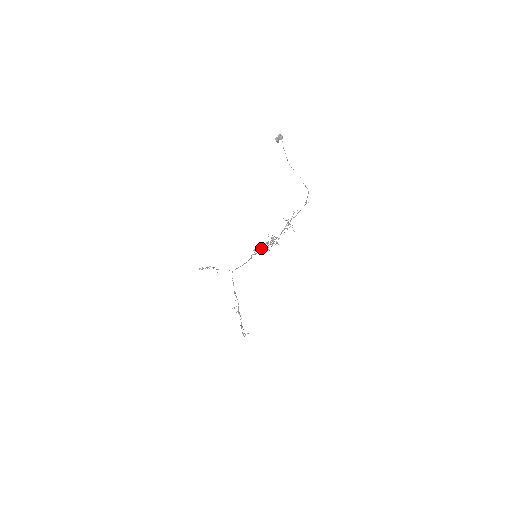
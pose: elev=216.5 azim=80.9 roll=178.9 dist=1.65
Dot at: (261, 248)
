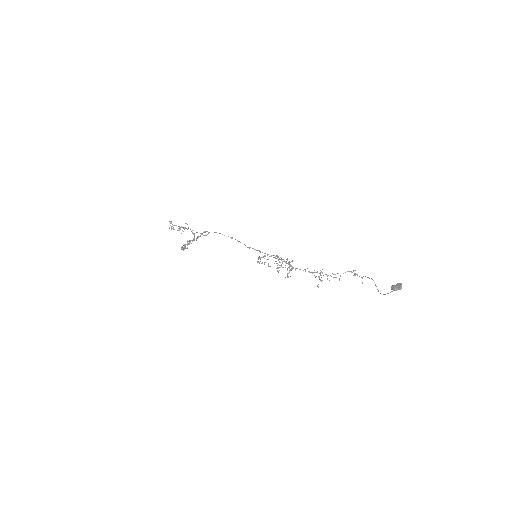
Dot at: occluded
